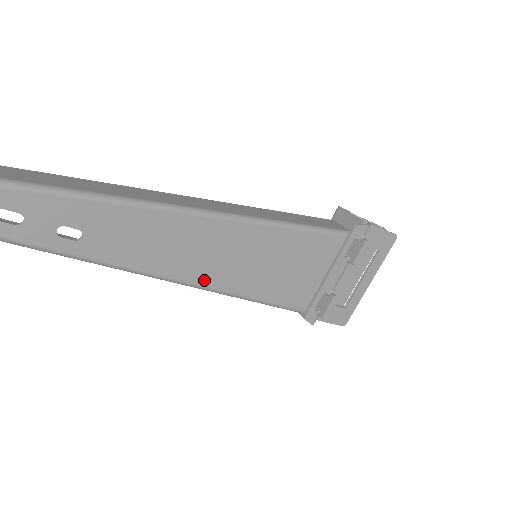
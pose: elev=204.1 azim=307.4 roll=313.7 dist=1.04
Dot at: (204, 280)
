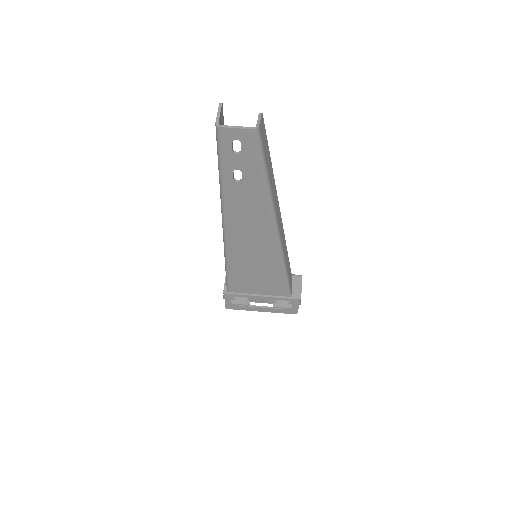
Dot at: (231, 241)
